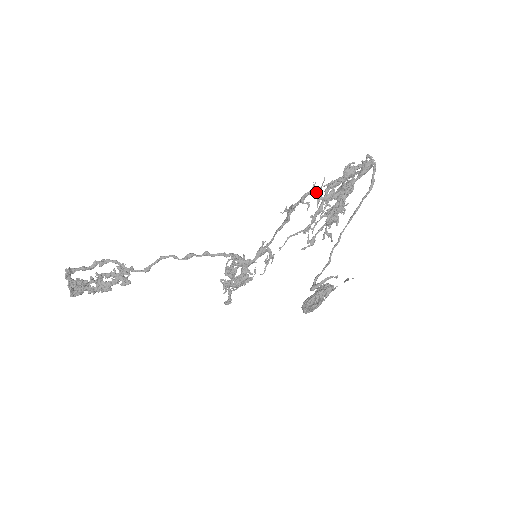
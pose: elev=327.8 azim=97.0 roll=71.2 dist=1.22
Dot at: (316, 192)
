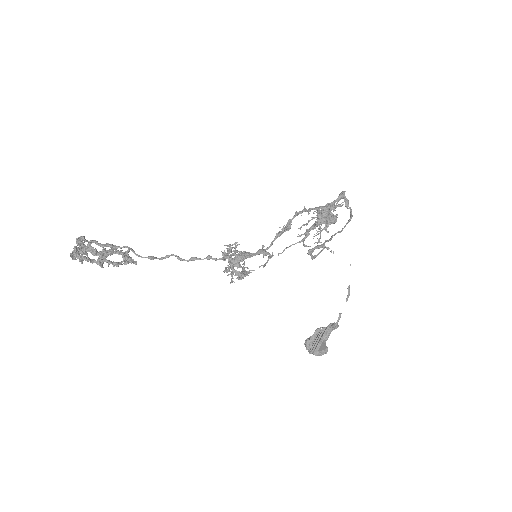
Dot at: (307, 210)
